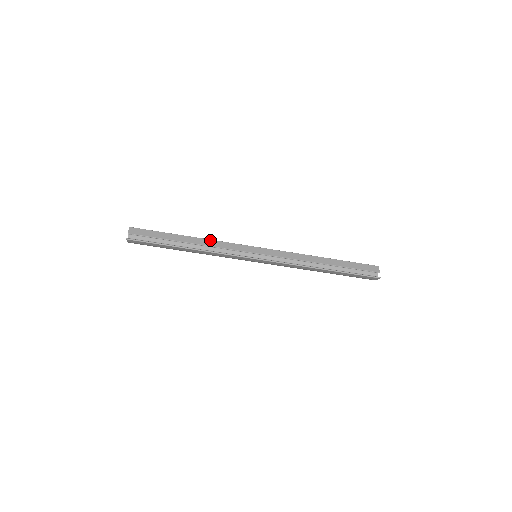
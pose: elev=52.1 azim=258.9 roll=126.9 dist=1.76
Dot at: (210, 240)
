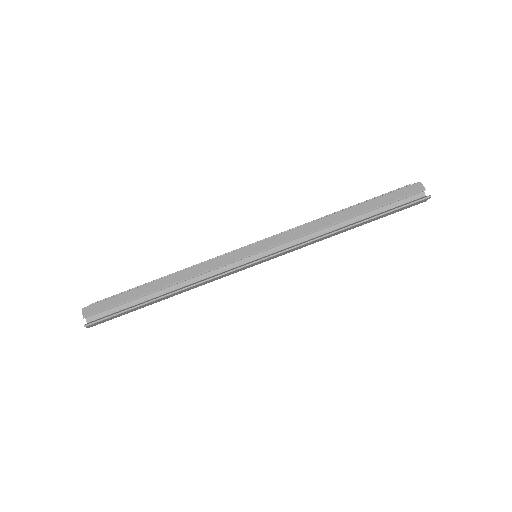
Dot at: (187, 270)
